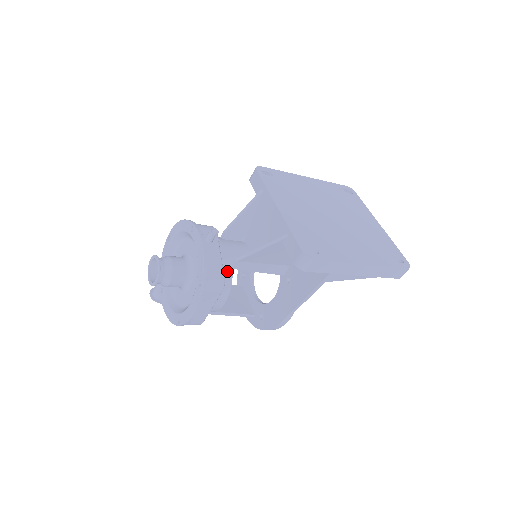
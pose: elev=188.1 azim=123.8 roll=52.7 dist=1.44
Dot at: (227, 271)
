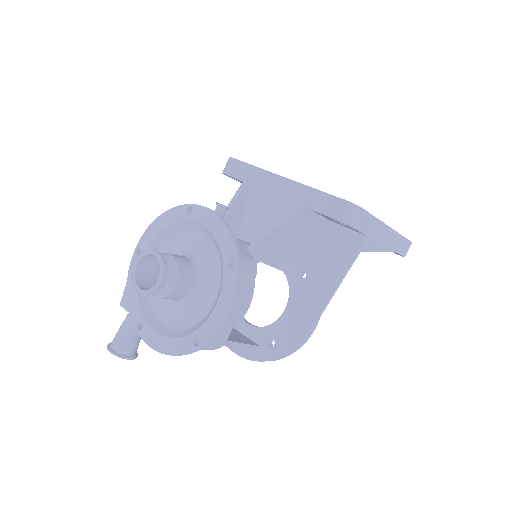
Dot at: occluded
